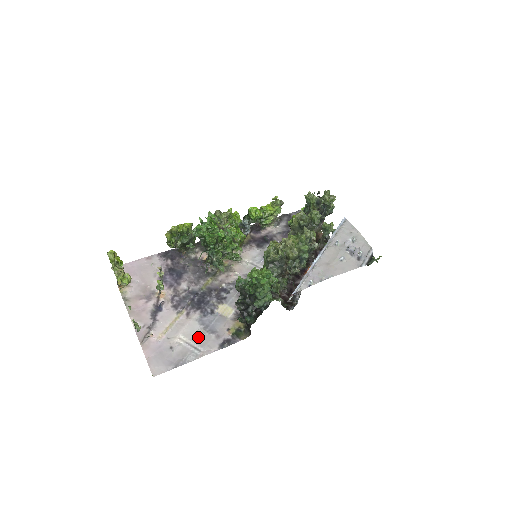
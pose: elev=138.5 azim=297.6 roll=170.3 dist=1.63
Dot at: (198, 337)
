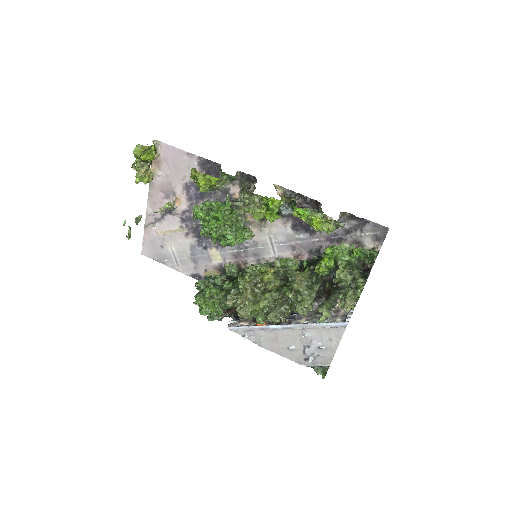
Dot at: (183, 256)
